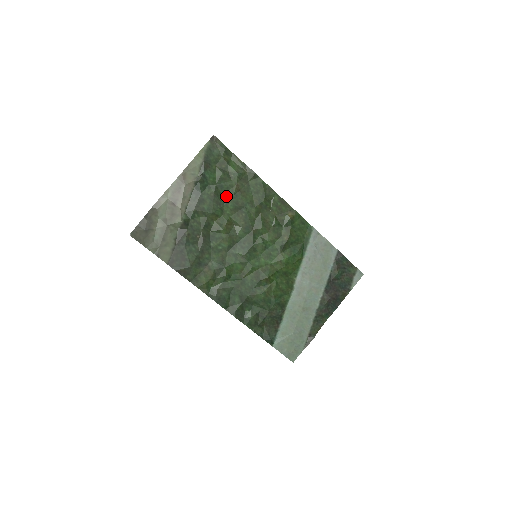
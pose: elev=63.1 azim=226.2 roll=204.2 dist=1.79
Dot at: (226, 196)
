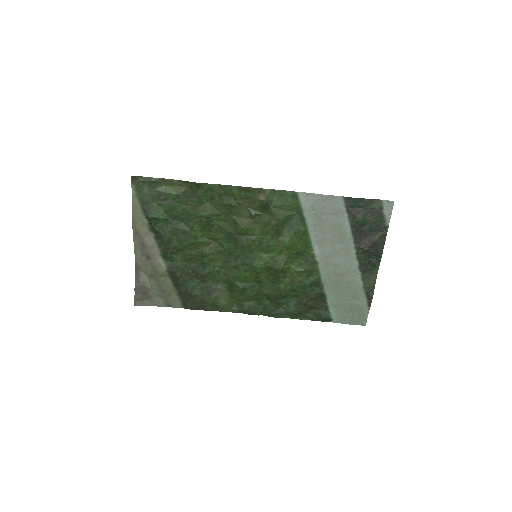
Dot at: (186, 222)
